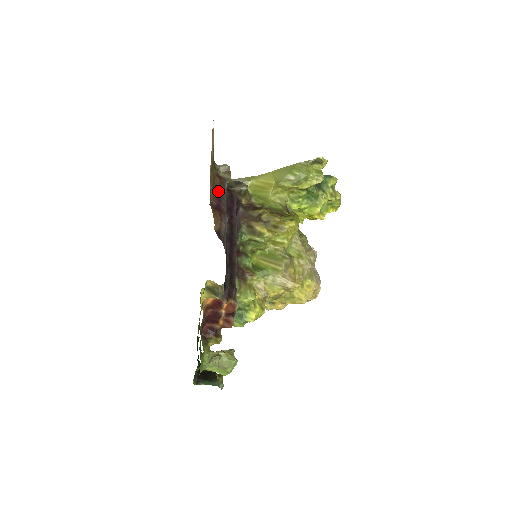
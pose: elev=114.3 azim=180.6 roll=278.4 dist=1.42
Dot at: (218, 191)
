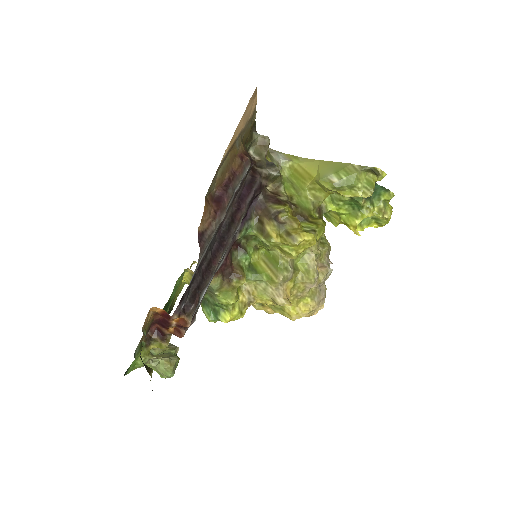
Dot at: (230, 177)
